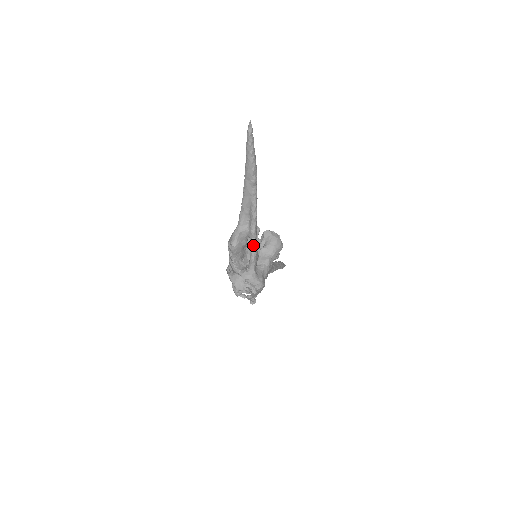
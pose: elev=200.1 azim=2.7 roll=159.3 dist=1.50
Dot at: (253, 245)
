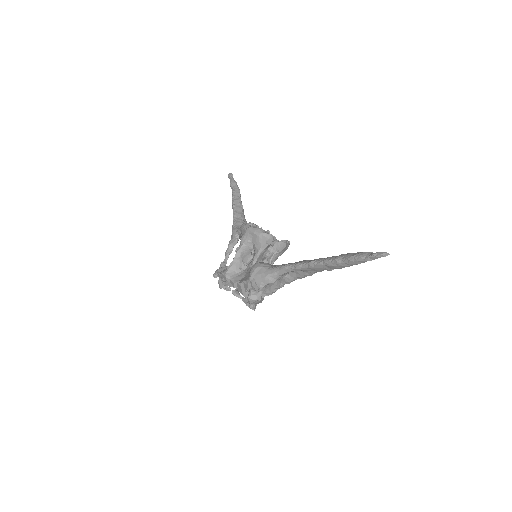
Dot at: (280, 287)
